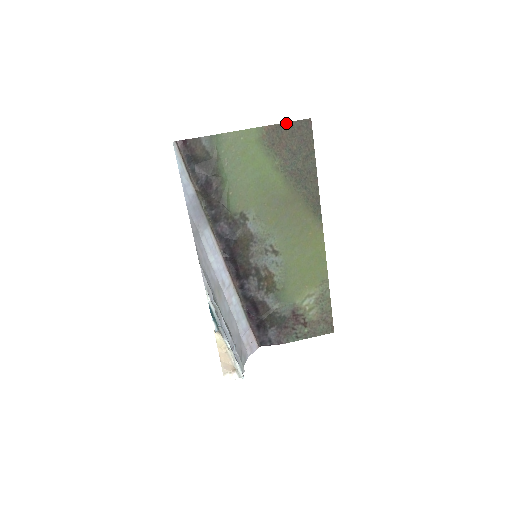
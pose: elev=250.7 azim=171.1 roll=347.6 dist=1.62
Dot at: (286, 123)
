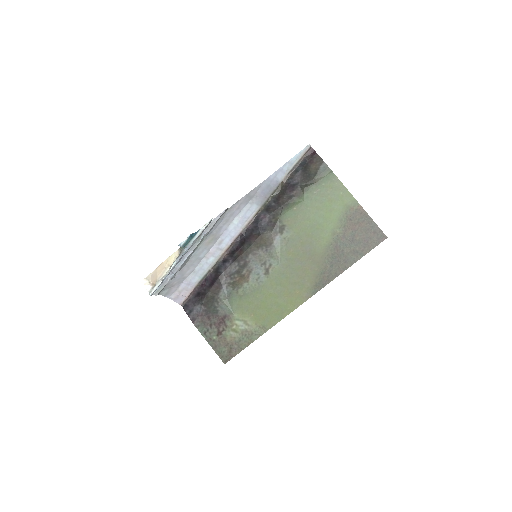
Dot at: (372, 220)
